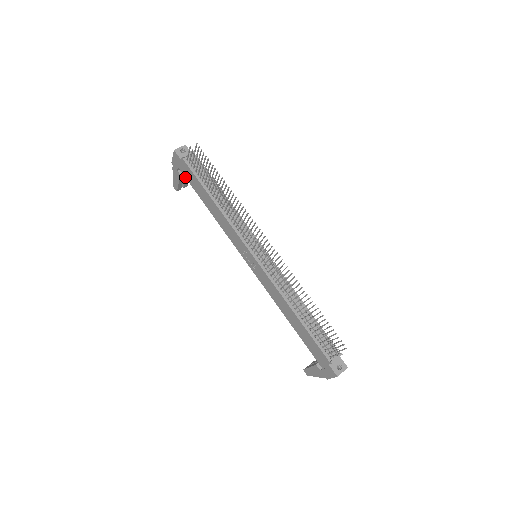
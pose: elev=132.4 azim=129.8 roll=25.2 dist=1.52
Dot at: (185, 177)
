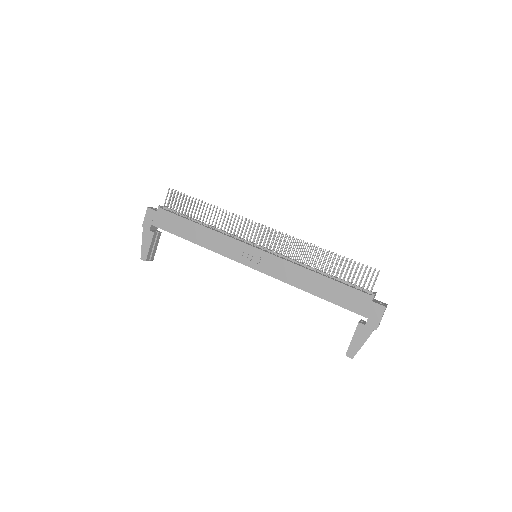
Dot at: occluded
